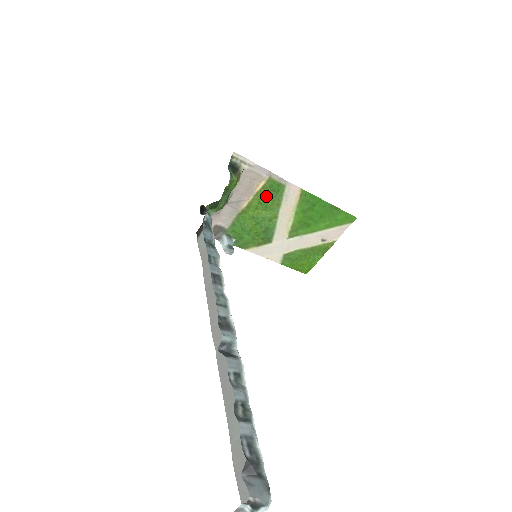
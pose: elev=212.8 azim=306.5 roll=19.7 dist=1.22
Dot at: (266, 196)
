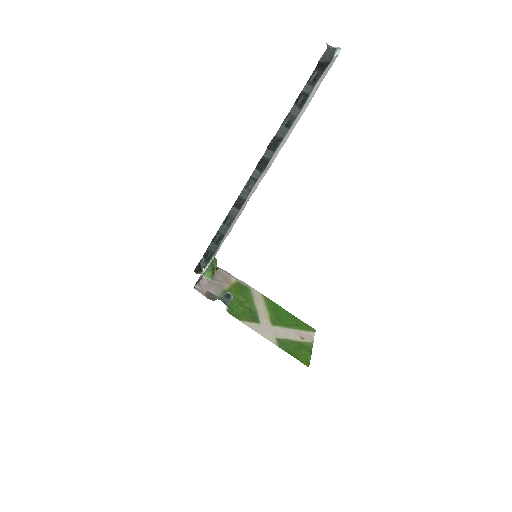
Dot at: (239, 290)
